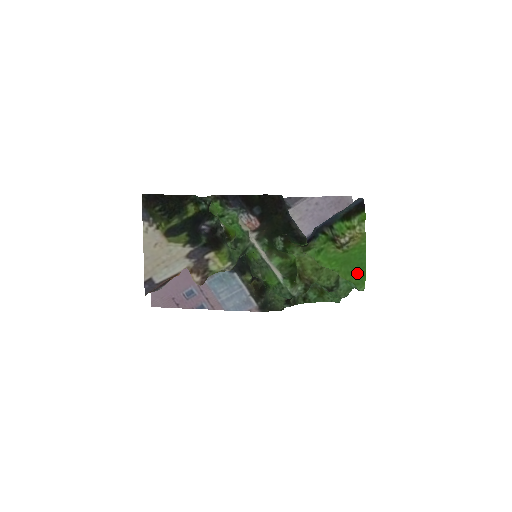
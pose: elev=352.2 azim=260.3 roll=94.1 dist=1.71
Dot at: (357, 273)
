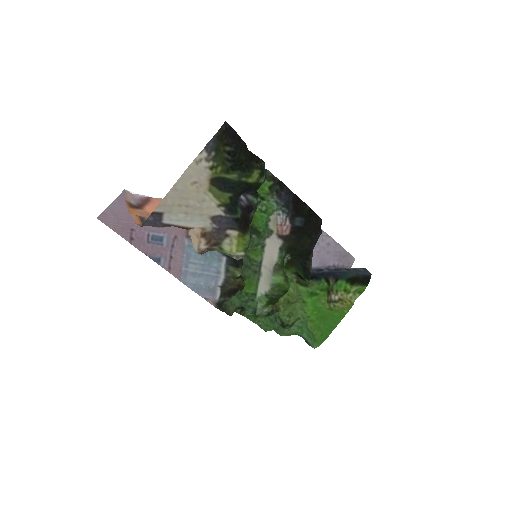
Dot at: (324, 332)
